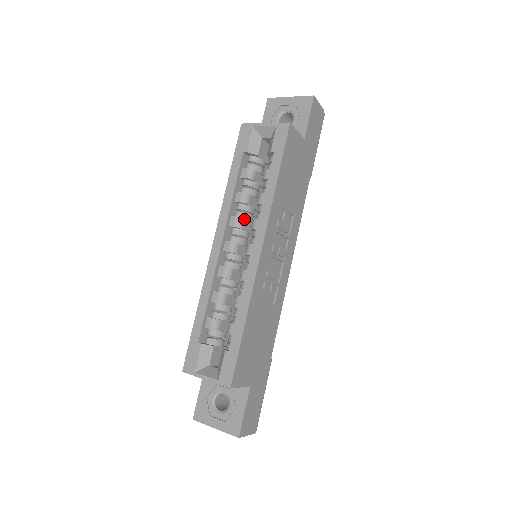
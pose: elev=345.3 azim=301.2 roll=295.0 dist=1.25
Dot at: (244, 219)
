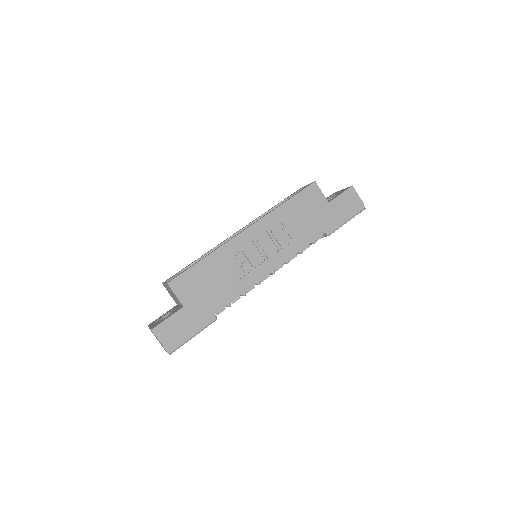
Dot at: occluded
